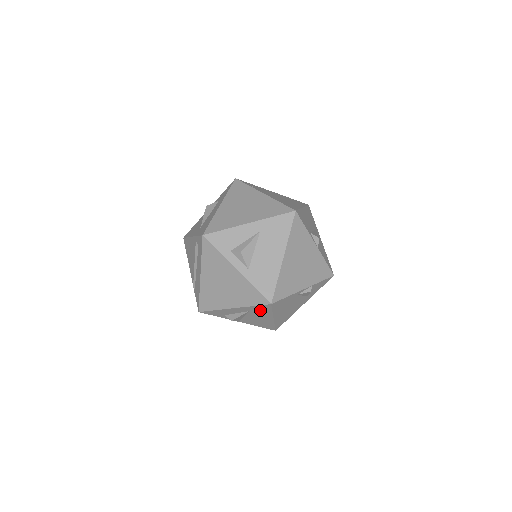
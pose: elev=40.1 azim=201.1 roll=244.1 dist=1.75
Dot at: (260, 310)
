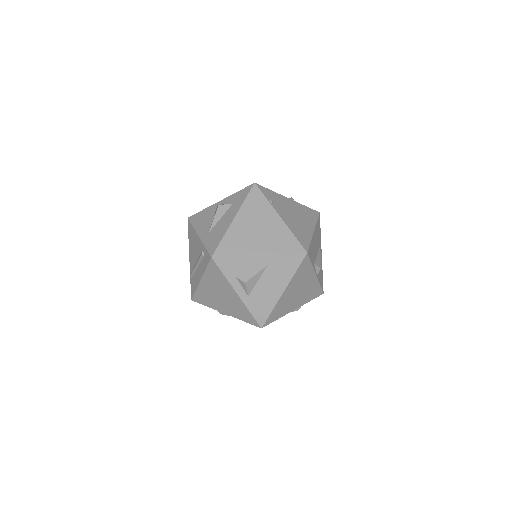
Dot at: occluded
